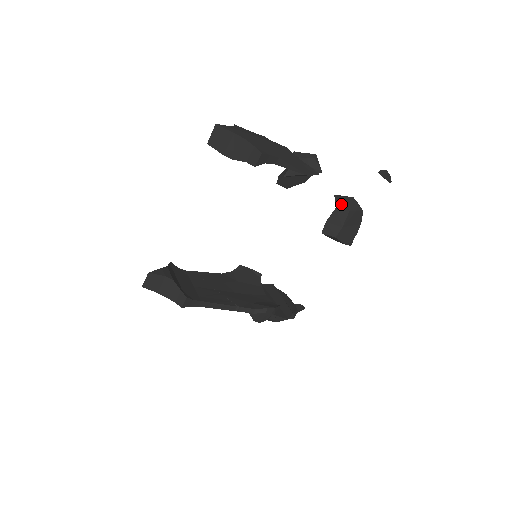
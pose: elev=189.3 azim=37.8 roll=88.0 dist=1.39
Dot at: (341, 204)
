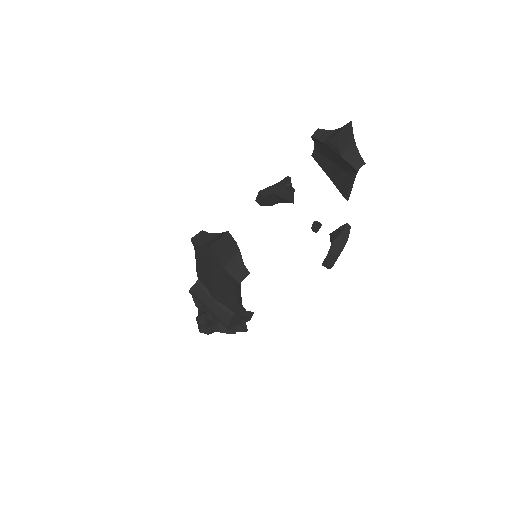
Dot at: (346, 231)
